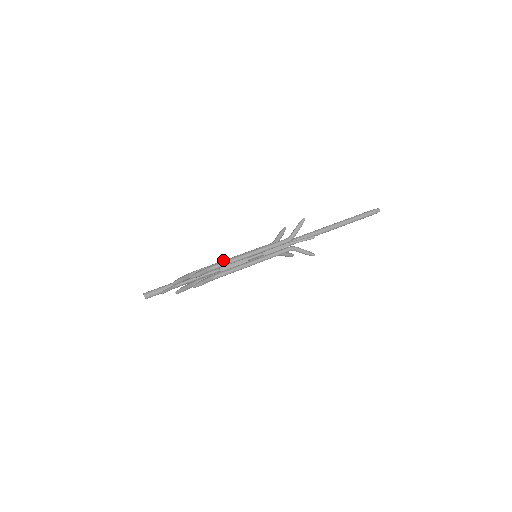
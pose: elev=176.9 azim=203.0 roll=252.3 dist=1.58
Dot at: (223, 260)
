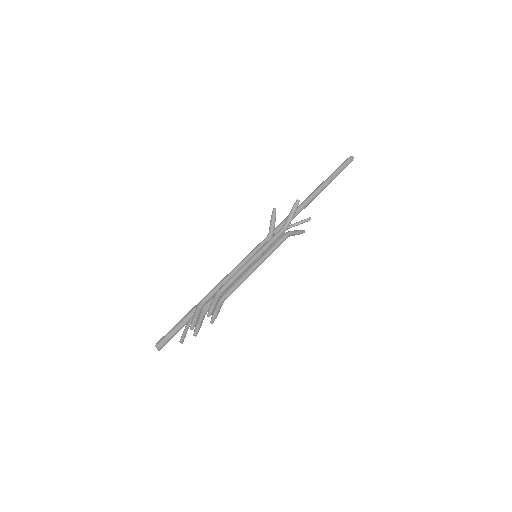
Dot at: (228, 275)
